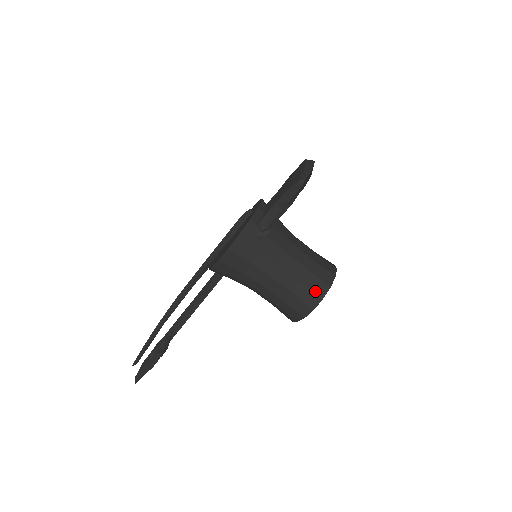
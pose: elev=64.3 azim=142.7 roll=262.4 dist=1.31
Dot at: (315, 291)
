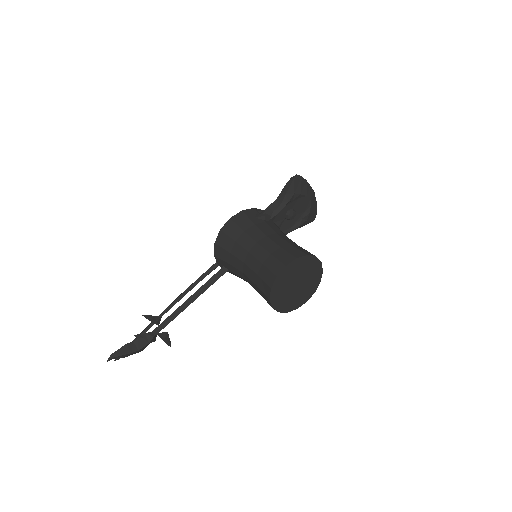
Dot at: (291, 253)
